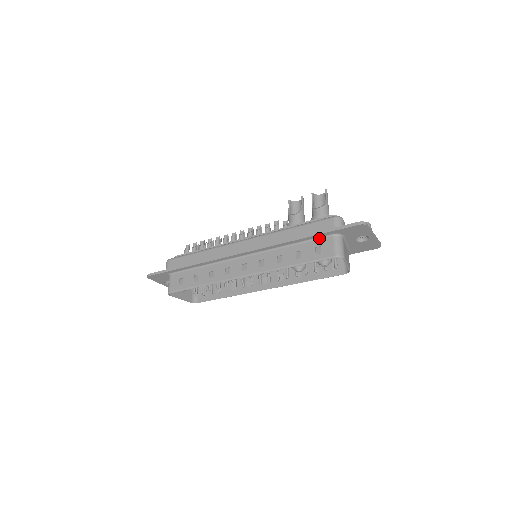
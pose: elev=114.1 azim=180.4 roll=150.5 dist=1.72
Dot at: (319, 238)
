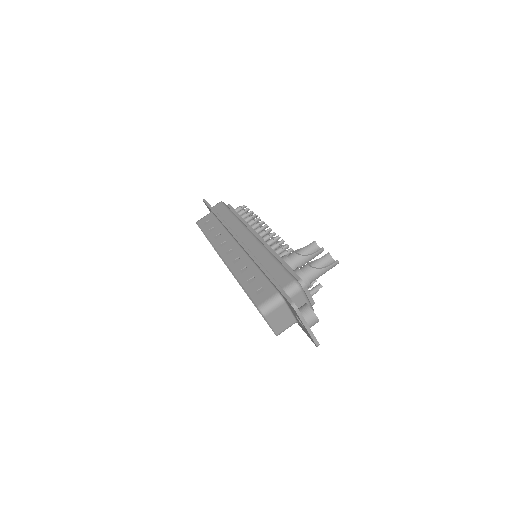
Dot at: (271, 284)
